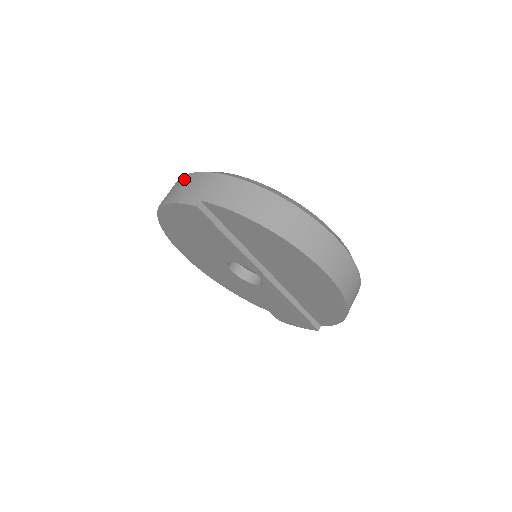
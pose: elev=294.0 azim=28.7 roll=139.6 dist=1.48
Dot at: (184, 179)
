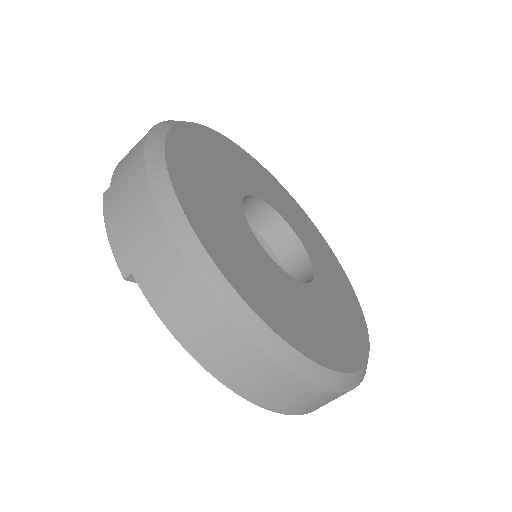
Dot at: (137, 180)
